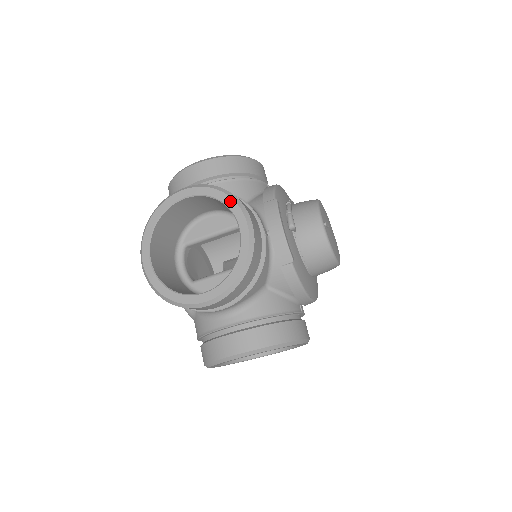
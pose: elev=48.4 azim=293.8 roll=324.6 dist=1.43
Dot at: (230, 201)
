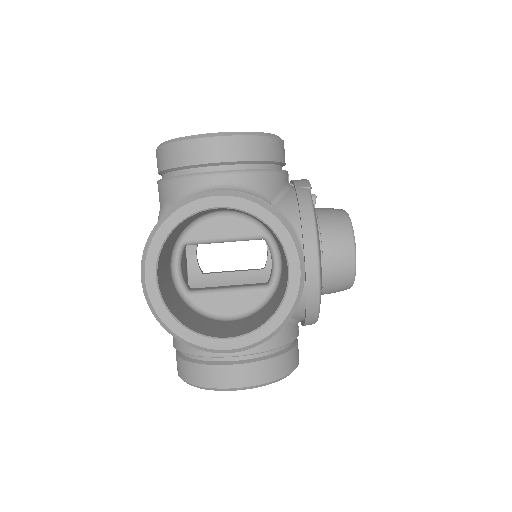
Dot at: occluded
